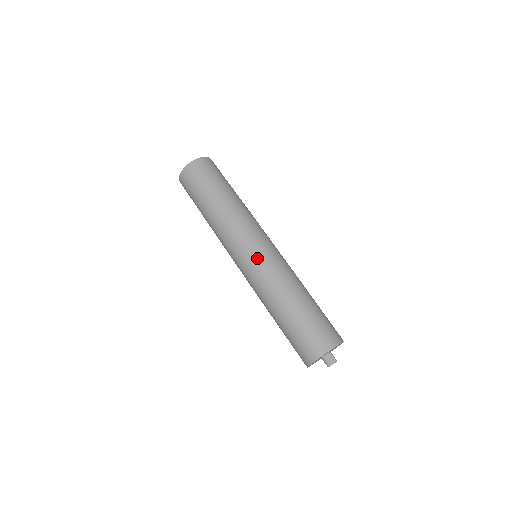
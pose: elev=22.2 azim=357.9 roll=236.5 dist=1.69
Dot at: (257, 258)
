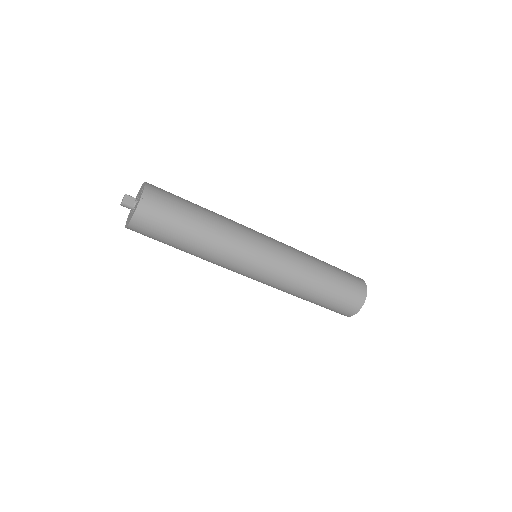
Dot at: (274, 259)
